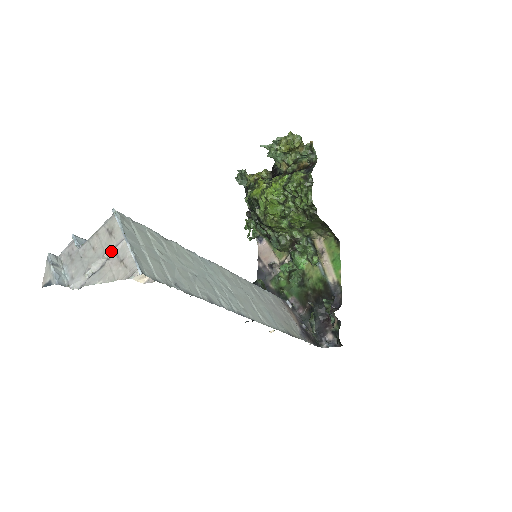
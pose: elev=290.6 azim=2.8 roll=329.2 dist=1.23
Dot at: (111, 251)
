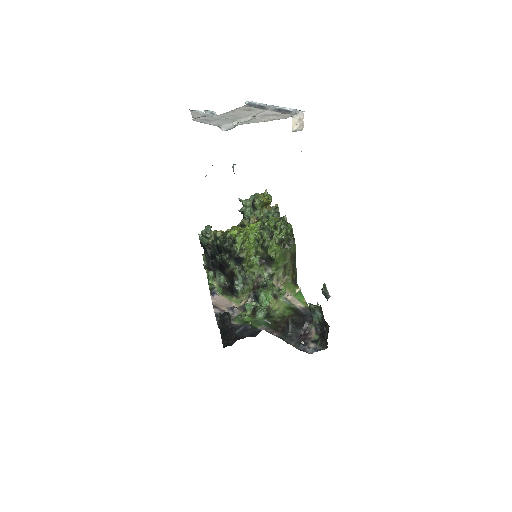
Dot at: (257, 114)
